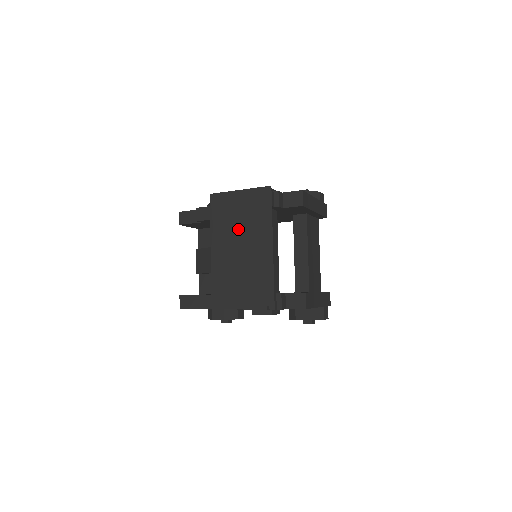
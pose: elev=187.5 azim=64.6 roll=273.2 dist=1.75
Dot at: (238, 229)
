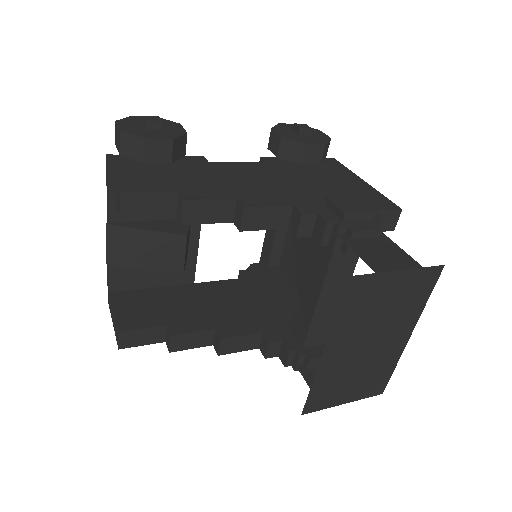
Dot at: (375, 323)
